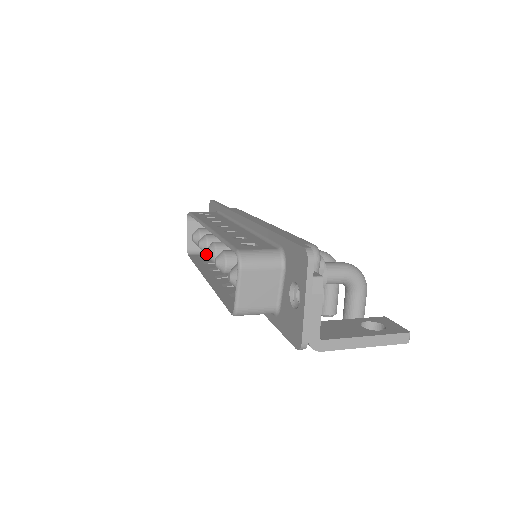
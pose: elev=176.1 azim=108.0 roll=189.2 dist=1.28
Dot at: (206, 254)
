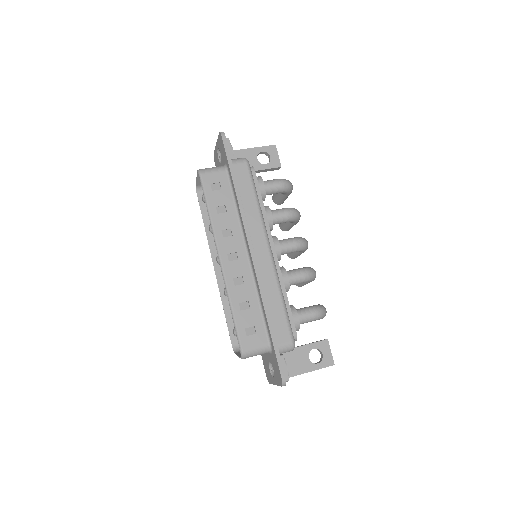
Dot at: occluded
